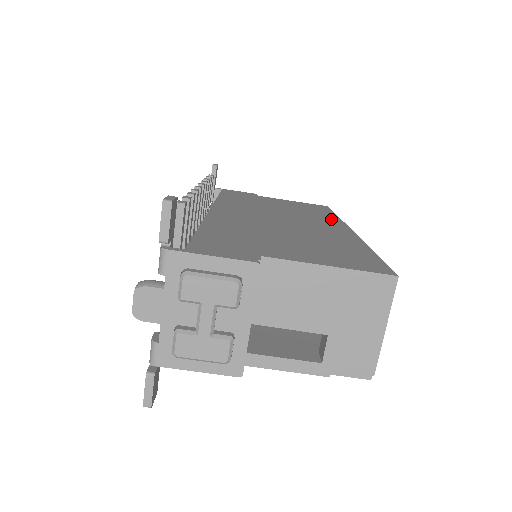
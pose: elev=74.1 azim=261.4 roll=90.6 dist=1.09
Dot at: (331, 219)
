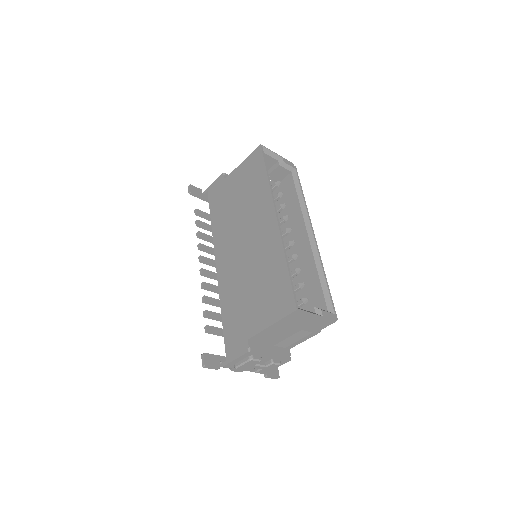
Dot at: (265, 197)
